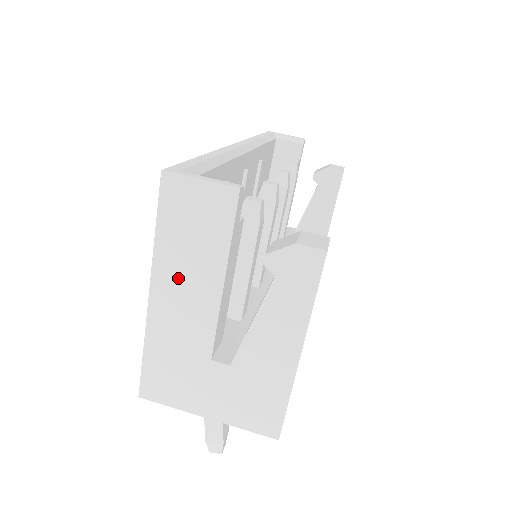
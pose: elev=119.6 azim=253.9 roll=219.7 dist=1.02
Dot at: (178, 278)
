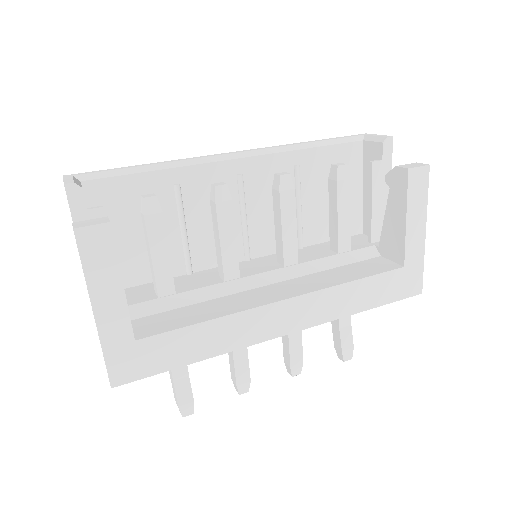
Dot at: occluded
